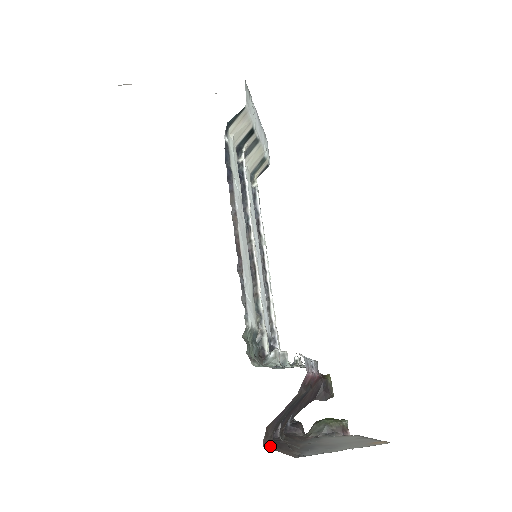
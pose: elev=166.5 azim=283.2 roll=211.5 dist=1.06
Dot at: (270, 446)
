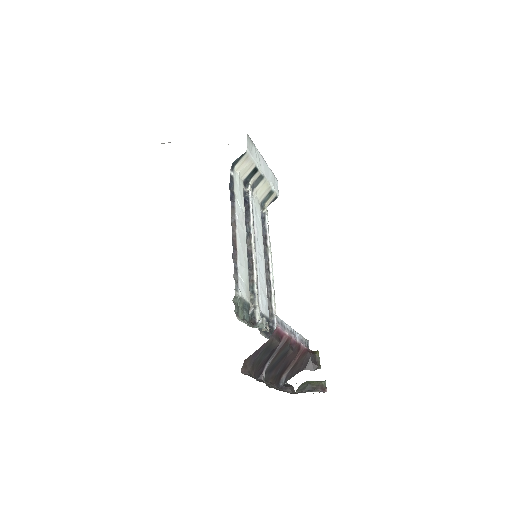
Dot at: occluded
